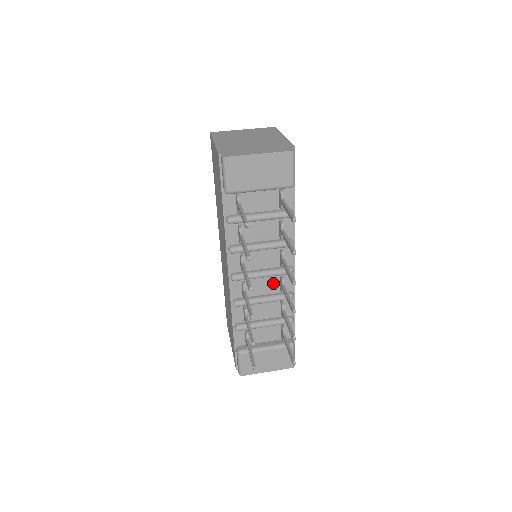
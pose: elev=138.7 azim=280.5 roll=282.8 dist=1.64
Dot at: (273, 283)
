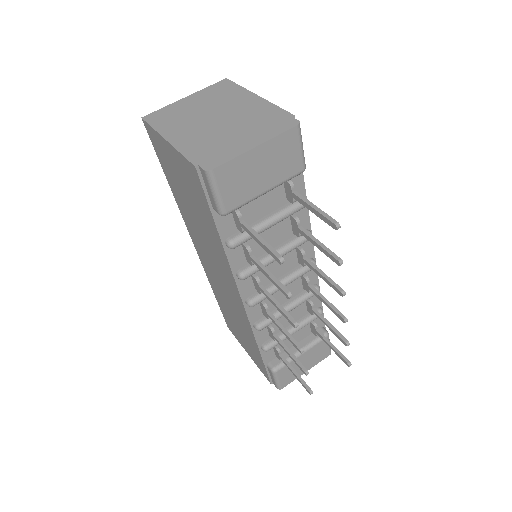
Dot at: (294, 285)
